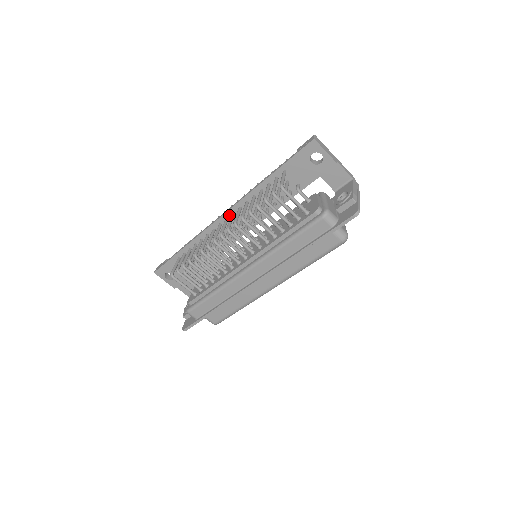
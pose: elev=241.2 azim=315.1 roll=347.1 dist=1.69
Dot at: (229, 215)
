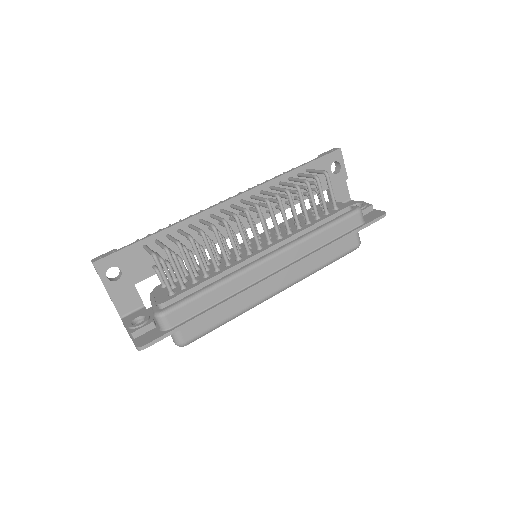
Dot at: (236, 201)
